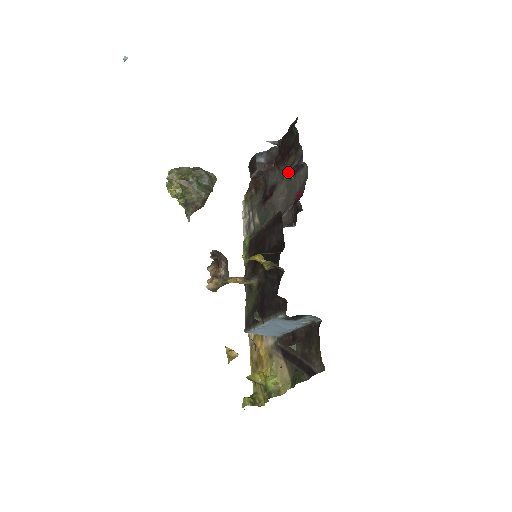
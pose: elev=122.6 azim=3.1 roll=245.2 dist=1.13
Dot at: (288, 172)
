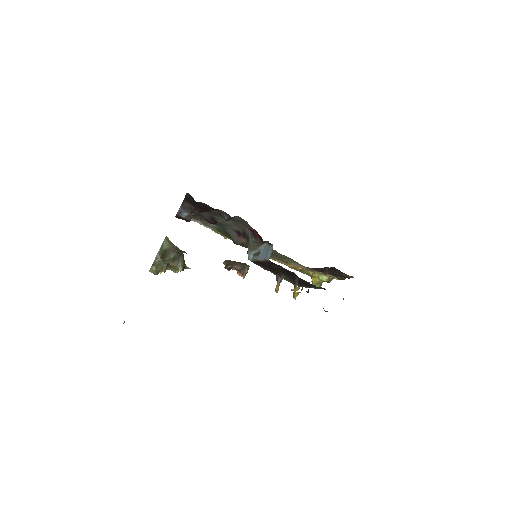
Dot at: occluded
